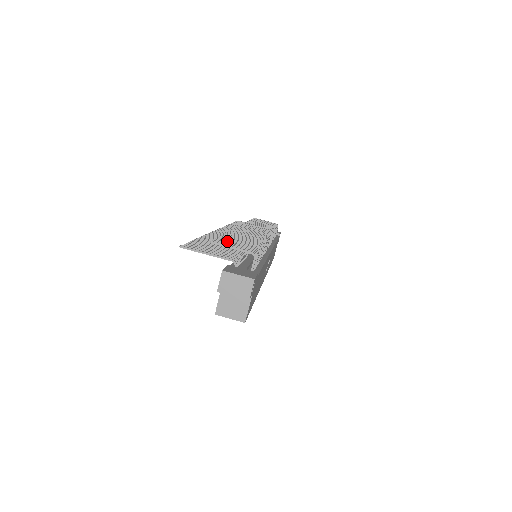
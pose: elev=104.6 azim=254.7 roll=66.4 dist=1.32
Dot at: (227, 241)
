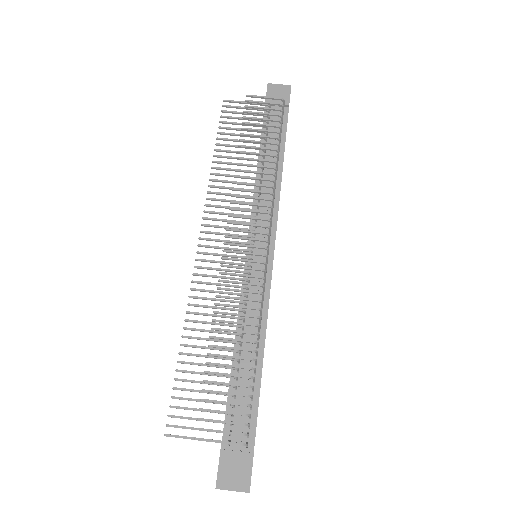
Dot at: occluded
